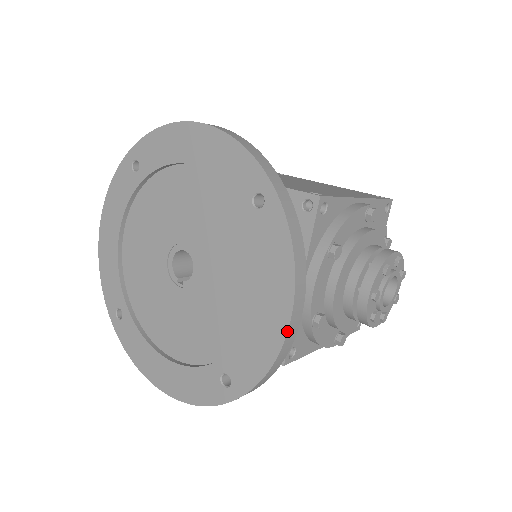
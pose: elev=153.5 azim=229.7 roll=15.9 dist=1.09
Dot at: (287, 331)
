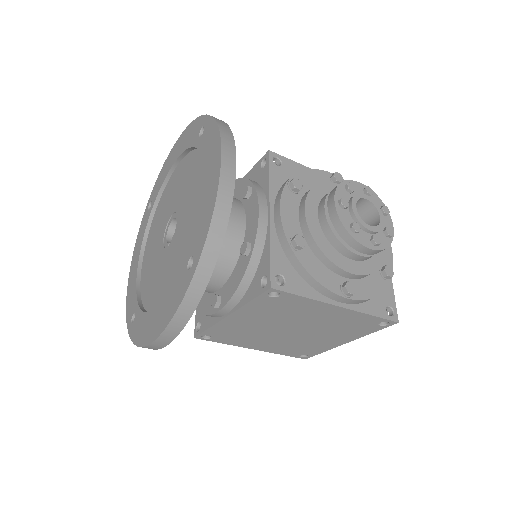
Dot at: (220, 171)
